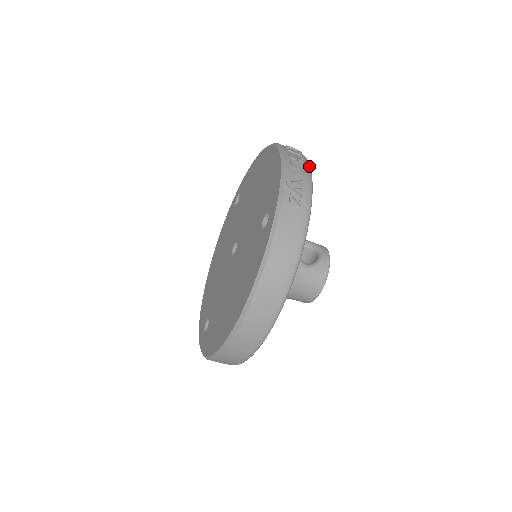
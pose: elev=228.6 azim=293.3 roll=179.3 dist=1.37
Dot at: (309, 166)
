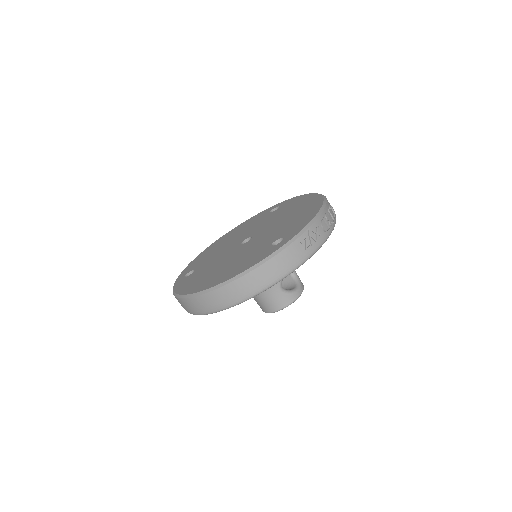
Dot at: (332, 230)
